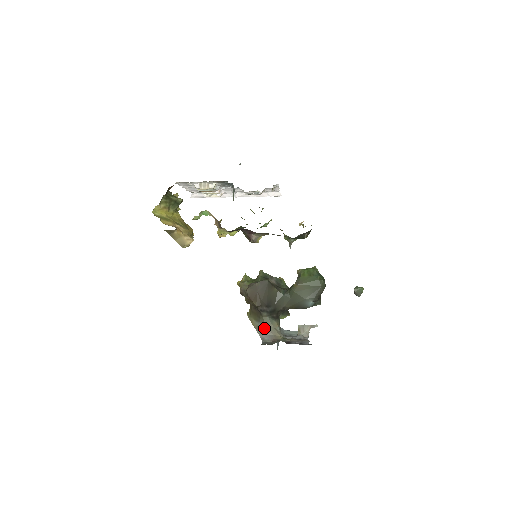
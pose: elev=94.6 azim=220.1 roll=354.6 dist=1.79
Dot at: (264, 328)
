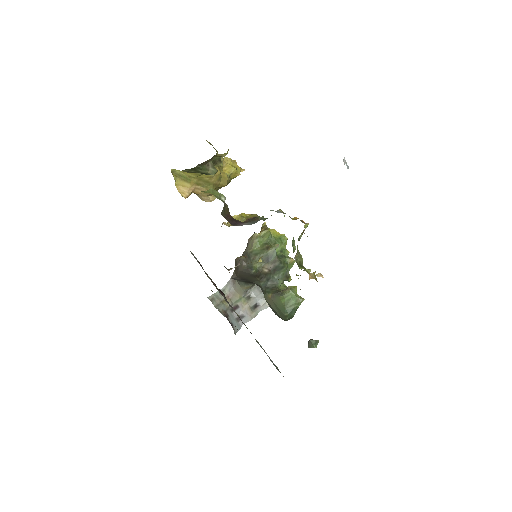
Dot at: (235, 280)
